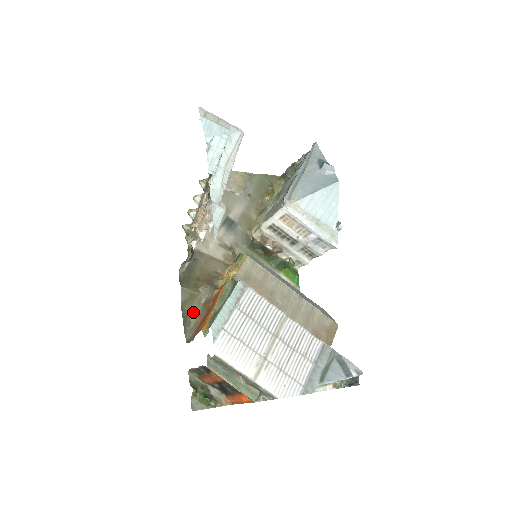
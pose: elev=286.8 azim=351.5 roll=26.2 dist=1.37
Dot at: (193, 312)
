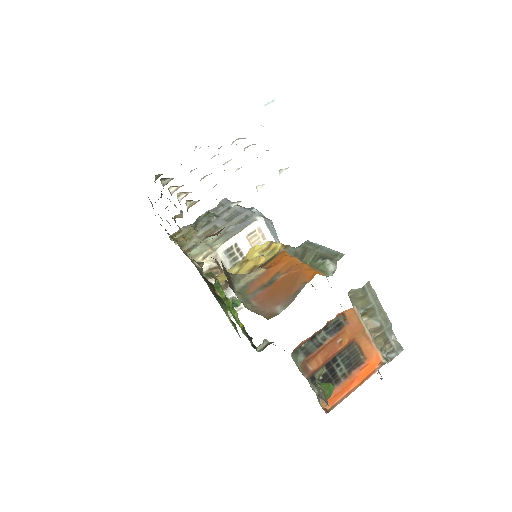
Dot at: (237, 297)
